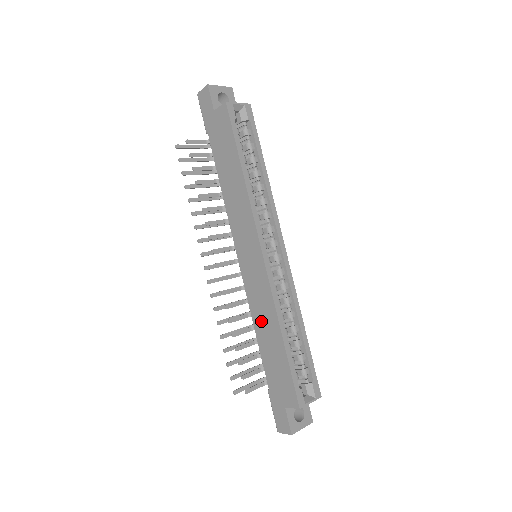
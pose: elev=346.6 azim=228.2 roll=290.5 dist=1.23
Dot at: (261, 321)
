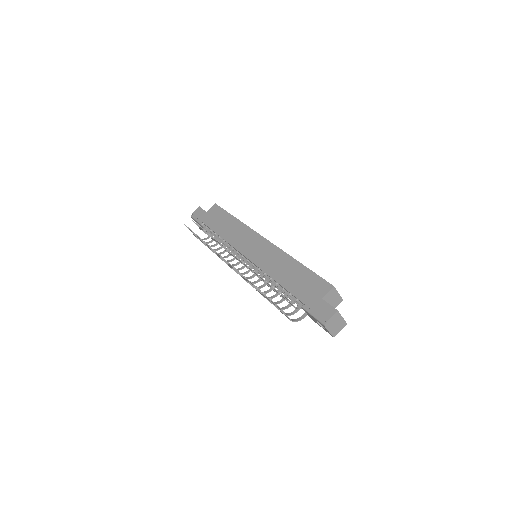
Dot at: (277, 269)
